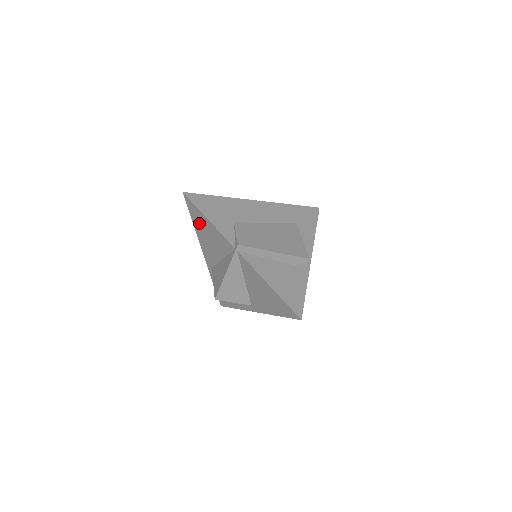
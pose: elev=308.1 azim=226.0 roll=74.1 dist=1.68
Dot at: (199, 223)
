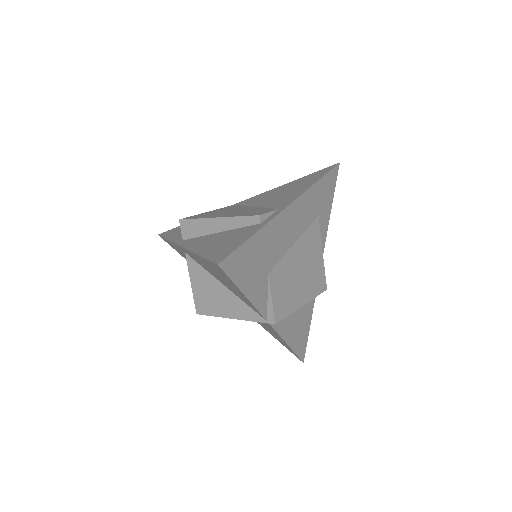
Dot at: (215, 270)
